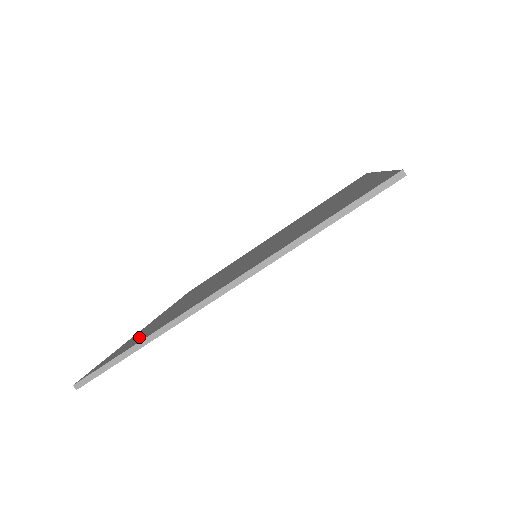
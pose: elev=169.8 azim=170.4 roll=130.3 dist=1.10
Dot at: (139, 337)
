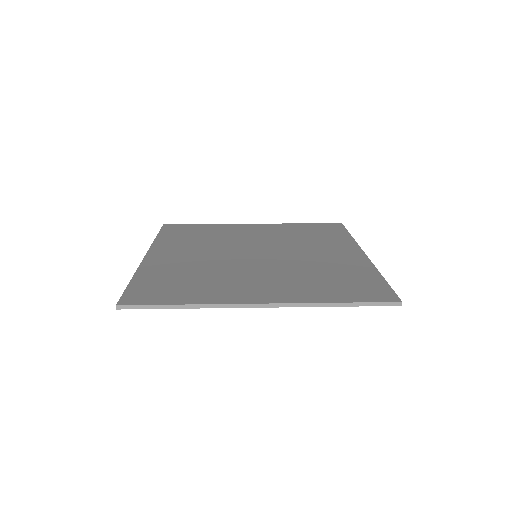
Dot at: (168, 287)
